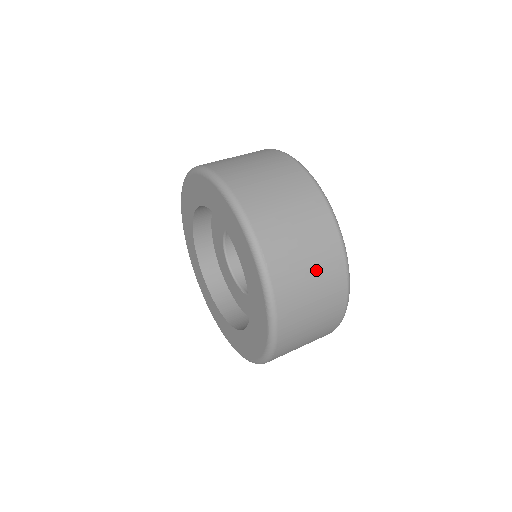
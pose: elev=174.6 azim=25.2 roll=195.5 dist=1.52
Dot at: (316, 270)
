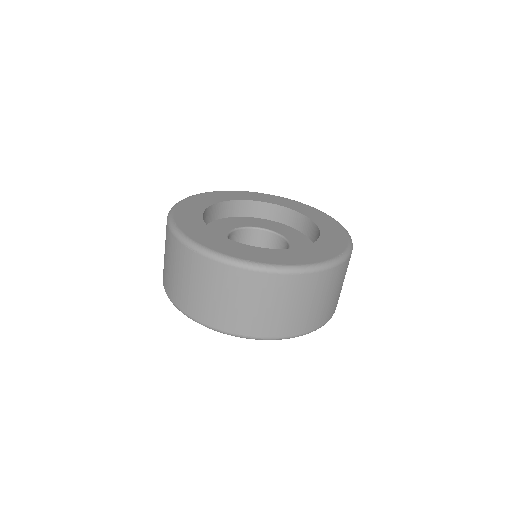
Dot at: occluded
